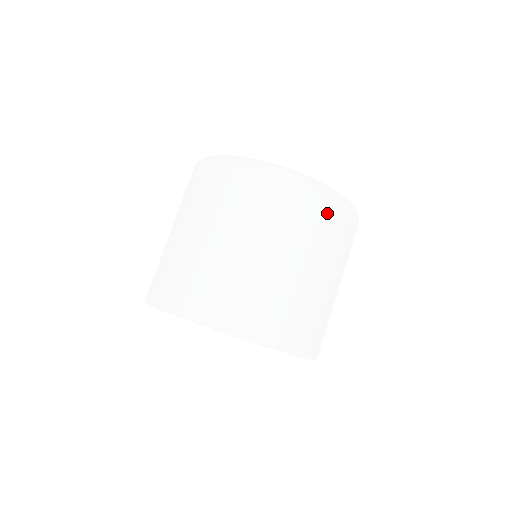
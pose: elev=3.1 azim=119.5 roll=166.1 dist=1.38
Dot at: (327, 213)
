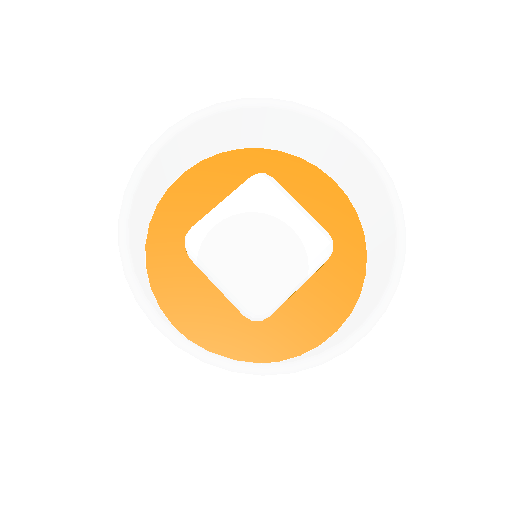
Dot at: occluded
